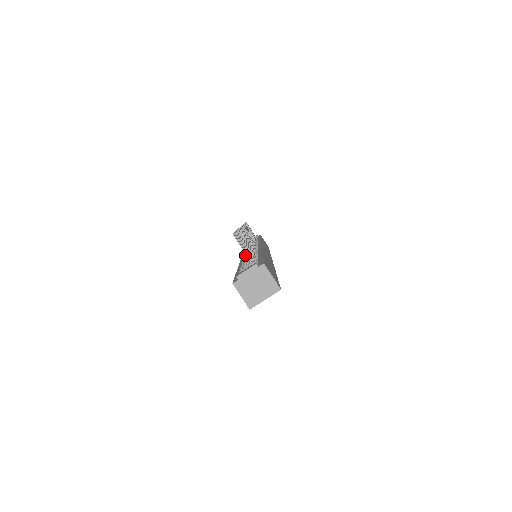
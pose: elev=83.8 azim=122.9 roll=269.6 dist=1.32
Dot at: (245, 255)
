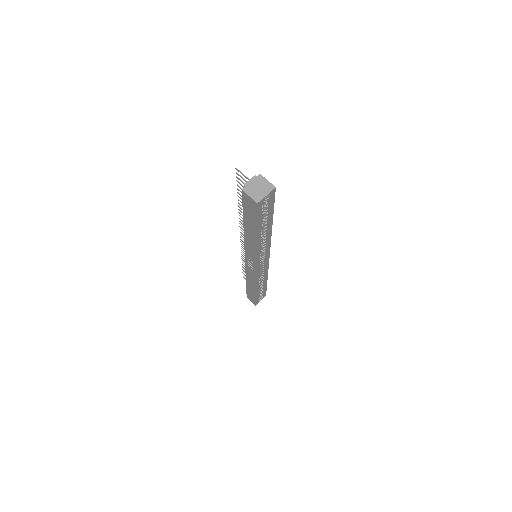
Dot at: occluded
